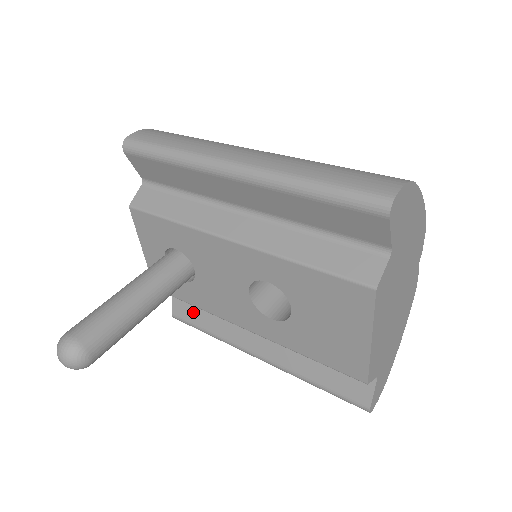
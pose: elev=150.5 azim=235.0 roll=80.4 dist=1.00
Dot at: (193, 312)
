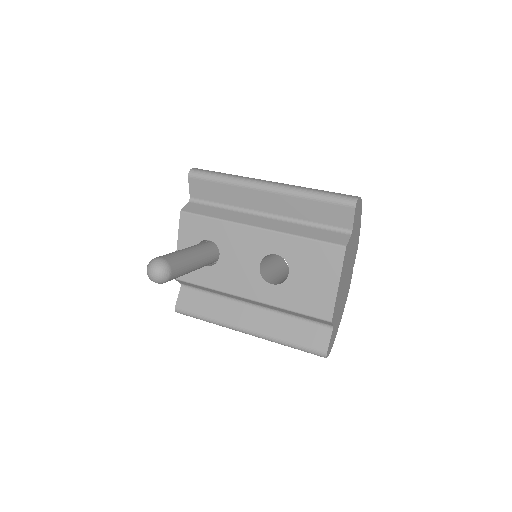
Dot at: (196, 303)
